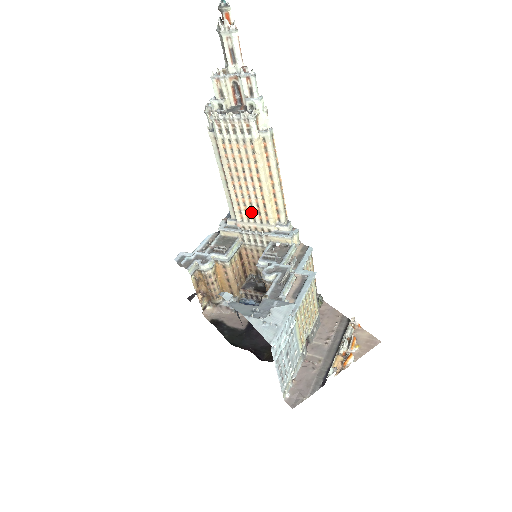
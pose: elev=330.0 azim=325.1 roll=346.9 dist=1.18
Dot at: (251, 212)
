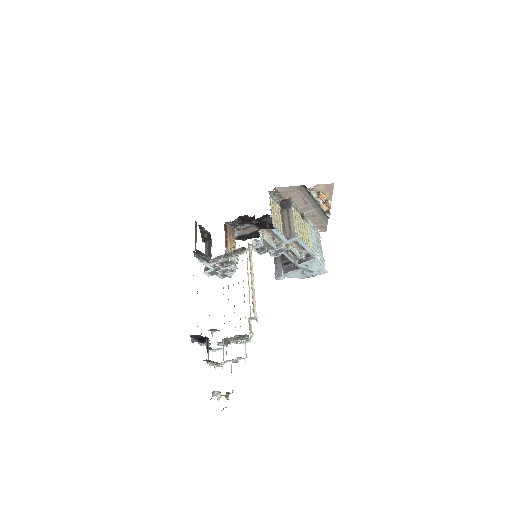
Dot at: occluded
